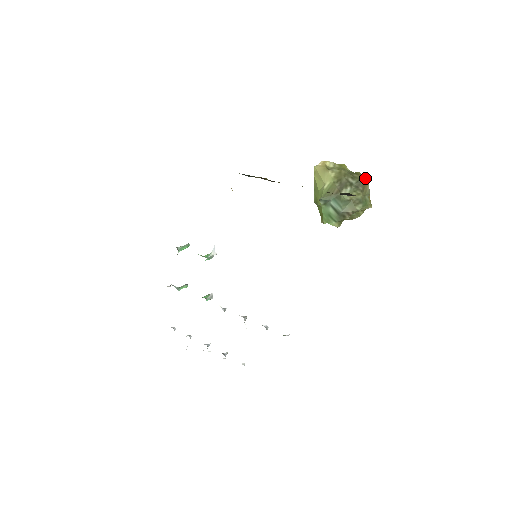
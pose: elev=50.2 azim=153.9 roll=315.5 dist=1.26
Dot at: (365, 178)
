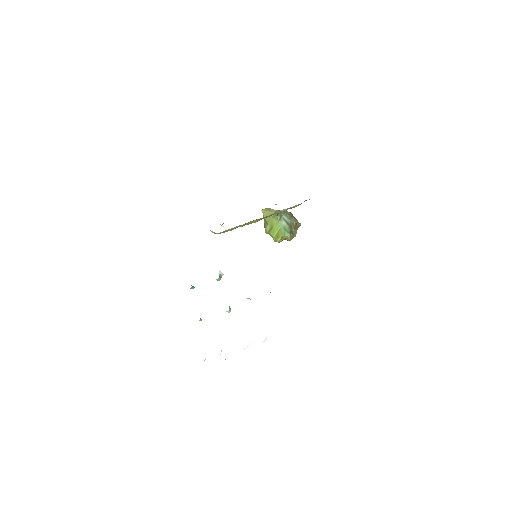
Dot at: occluded
